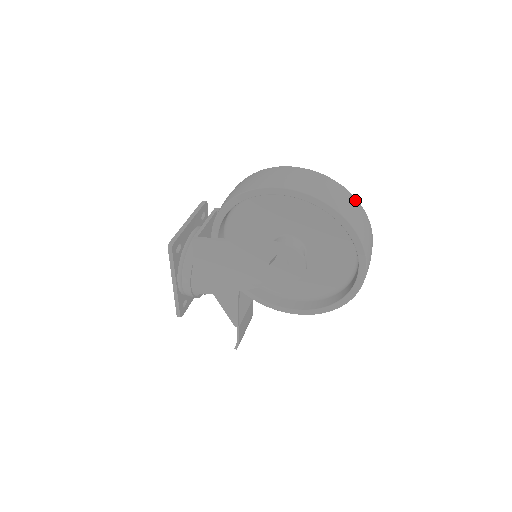
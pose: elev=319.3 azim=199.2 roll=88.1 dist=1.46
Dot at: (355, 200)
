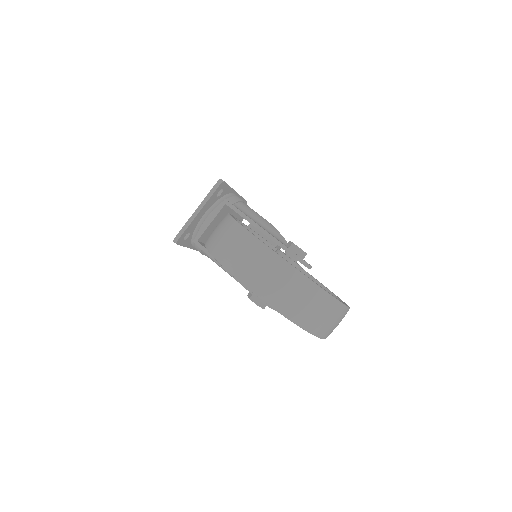
Dot at: (322, 295)
